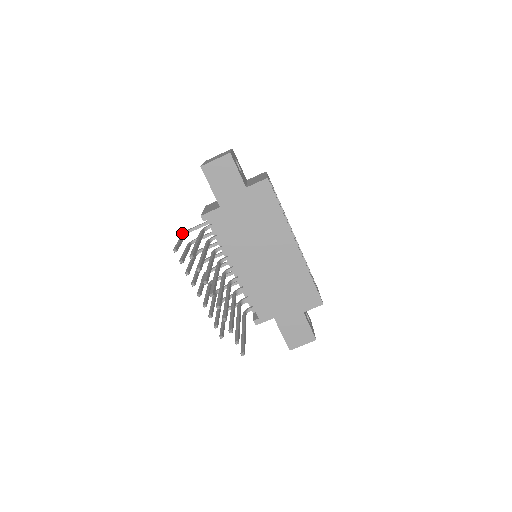
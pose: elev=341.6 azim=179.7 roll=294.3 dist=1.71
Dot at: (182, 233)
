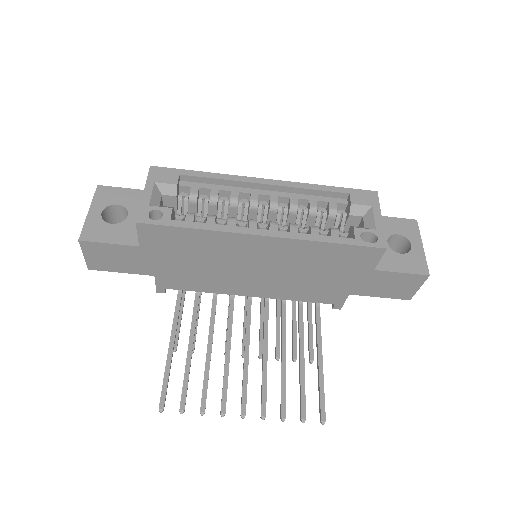
Dot at: occluded
